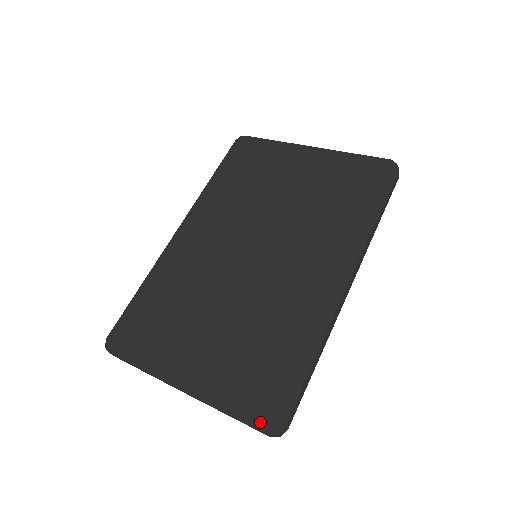
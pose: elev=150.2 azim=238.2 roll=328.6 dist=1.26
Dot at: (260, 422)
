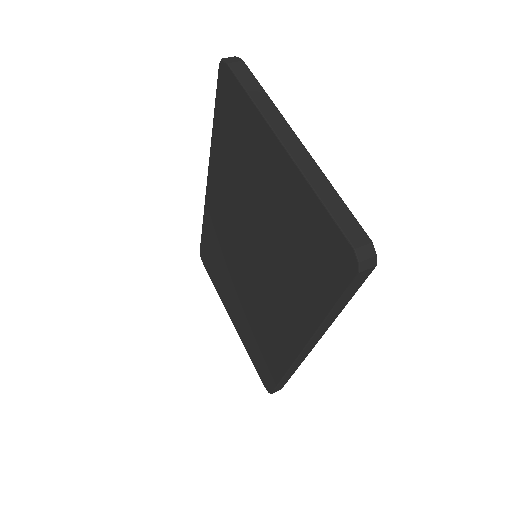
Dot at: (262, 380)
